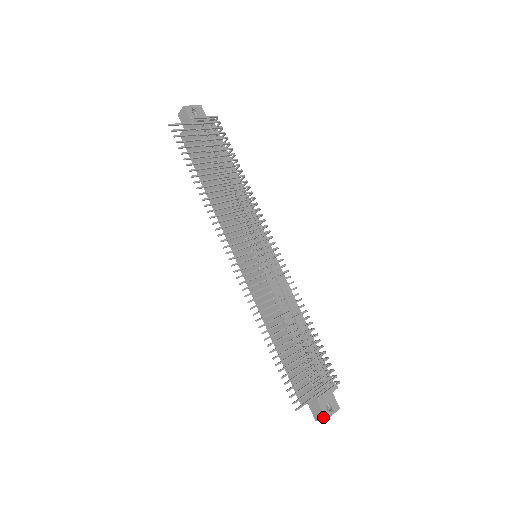
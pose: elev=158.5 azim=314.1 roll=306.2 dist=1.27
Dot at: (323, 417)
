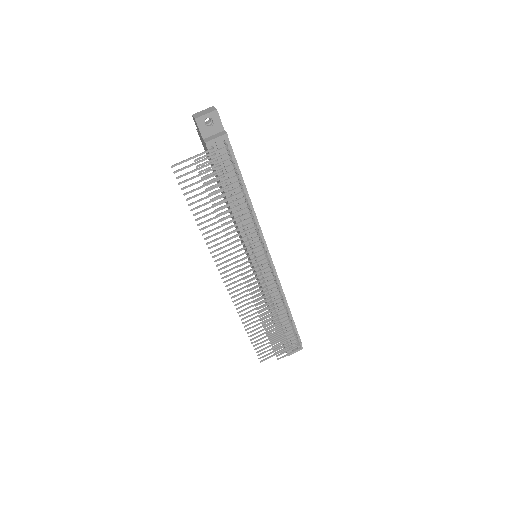
Dot at: occluded
